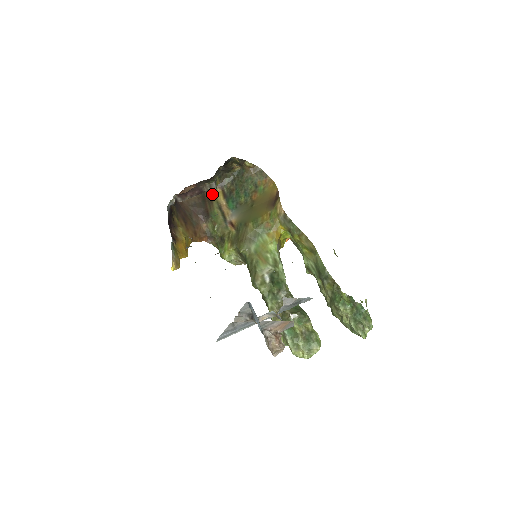
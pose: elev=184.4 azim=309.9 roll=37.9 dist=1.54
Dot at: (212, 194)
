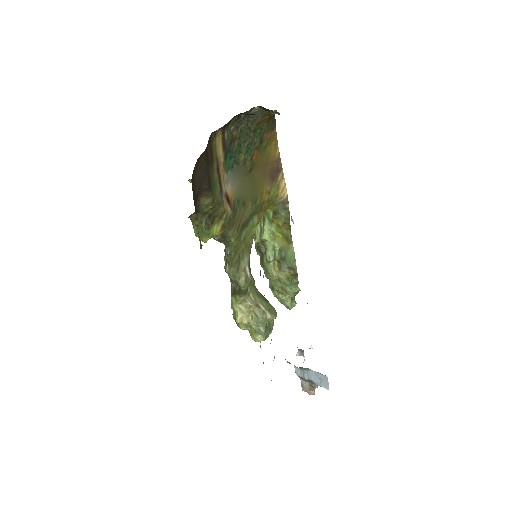
Dot at: (213, 142)
